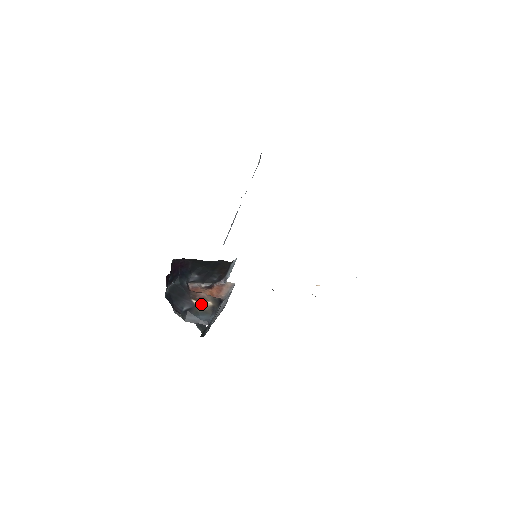
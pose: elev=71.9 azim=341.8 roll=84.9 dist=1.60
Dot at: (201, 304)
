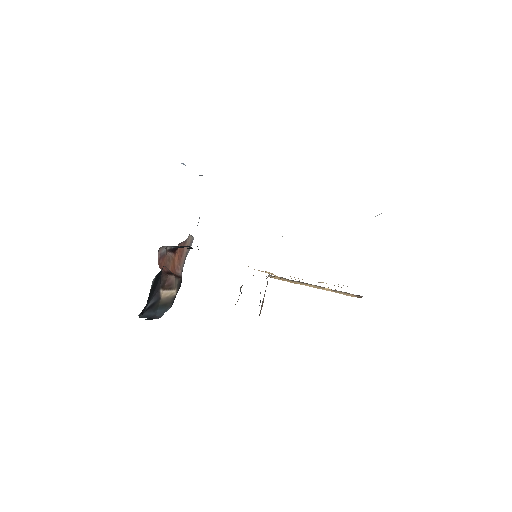
Dot at: (166, 295)
